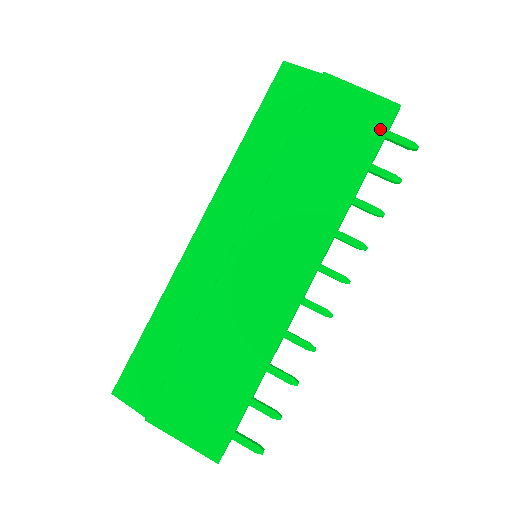
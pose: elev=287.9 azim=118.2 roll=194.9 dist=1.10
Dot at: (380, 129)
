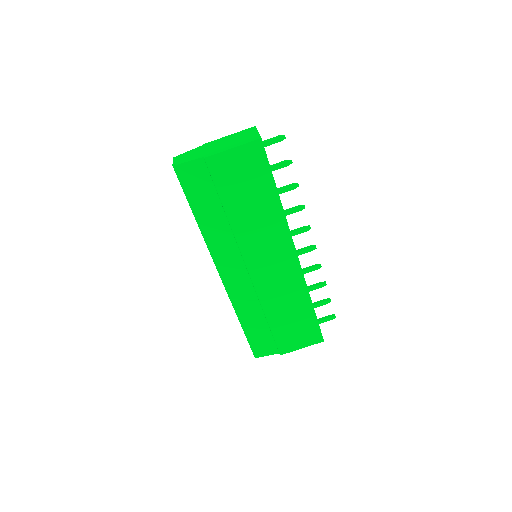
Dot at: (262, 160)
